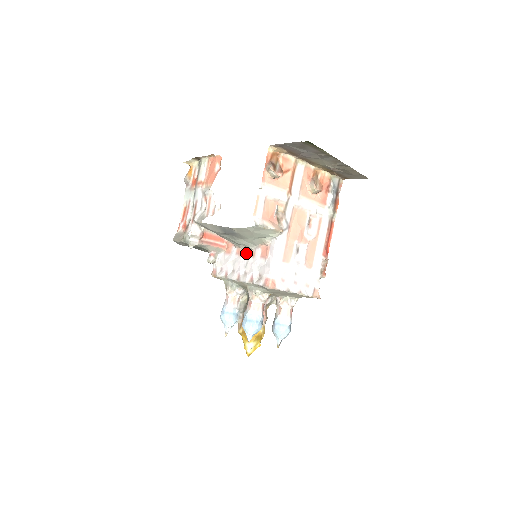
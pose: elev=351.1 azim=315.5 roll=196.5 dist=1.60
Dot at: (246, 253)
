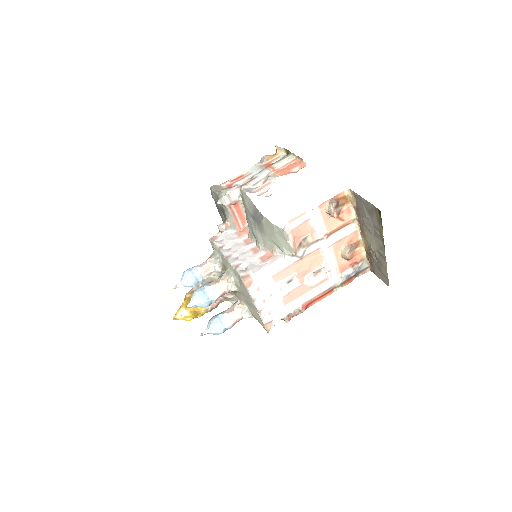
Dot at: (252, 246)
